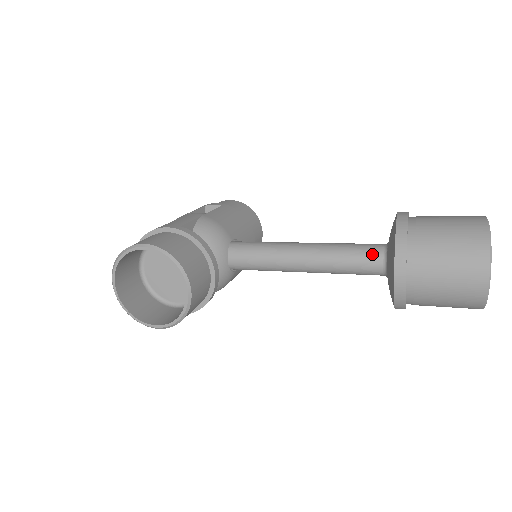
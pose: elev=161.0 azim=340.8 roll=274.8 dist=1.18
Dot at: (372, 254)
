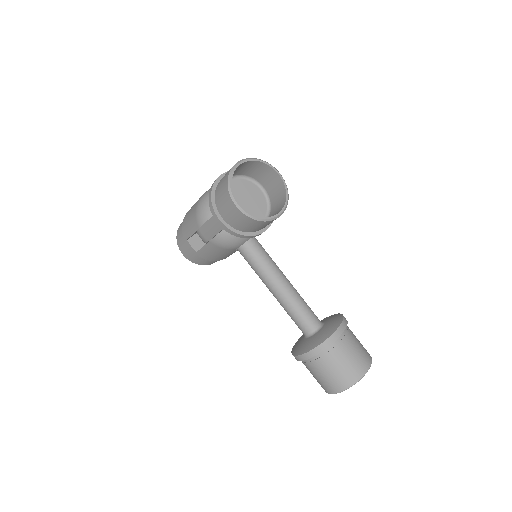
Dot at: (317, 317)
